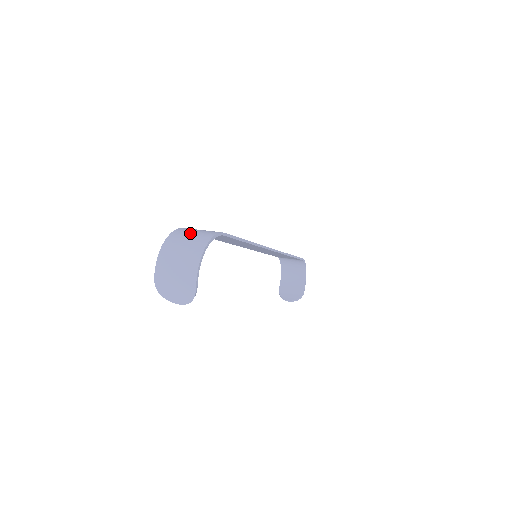
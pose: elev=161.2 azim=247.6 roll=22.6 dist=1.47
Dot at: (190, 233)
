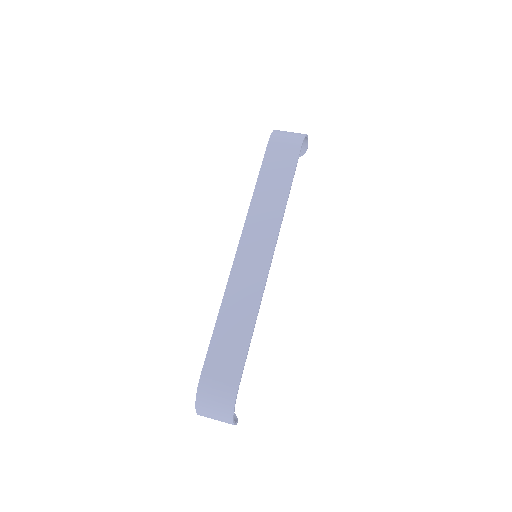
Dot at: (212, 400)
